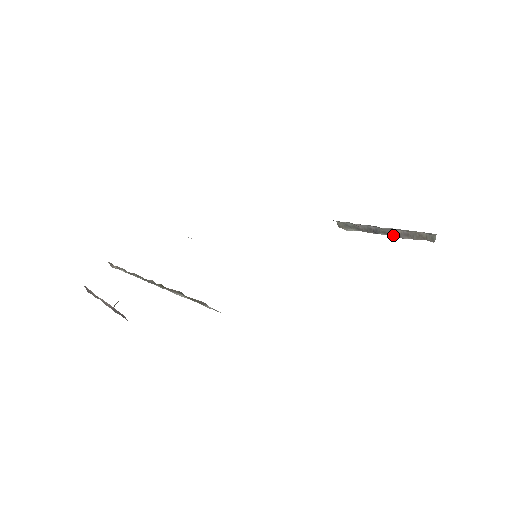
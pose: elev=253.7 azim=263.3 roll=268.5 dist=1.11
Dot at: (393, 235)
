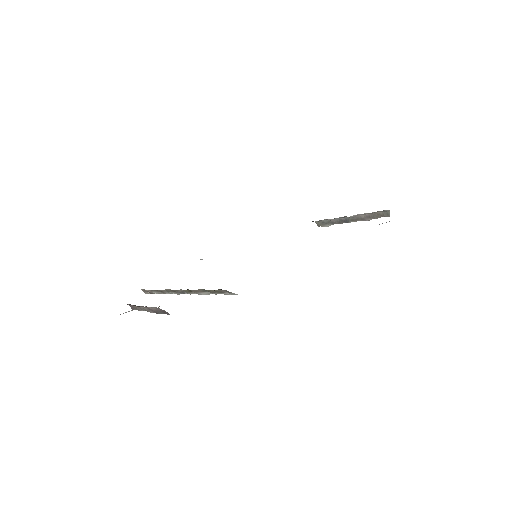
Dot at: (359, 220)
